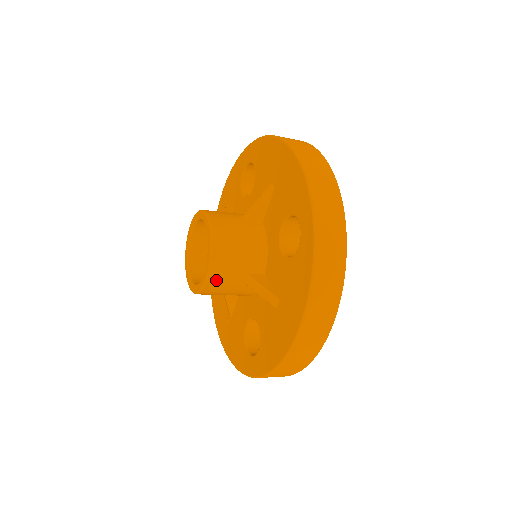
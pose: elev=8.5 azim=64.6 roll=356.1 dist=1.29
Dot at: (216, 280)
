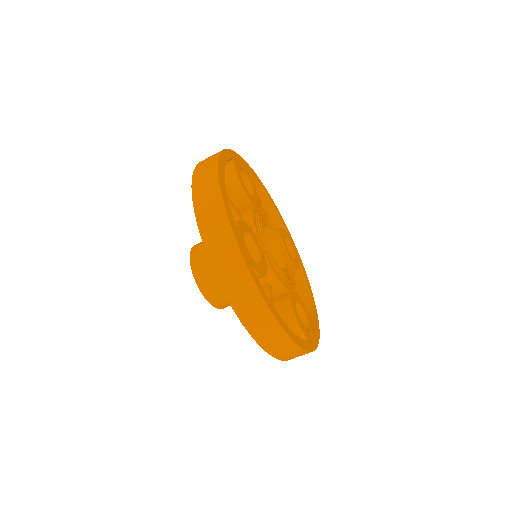
Dot at: (197, 254)
